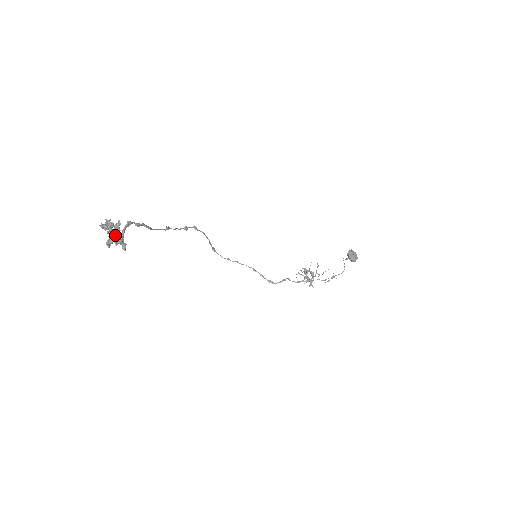
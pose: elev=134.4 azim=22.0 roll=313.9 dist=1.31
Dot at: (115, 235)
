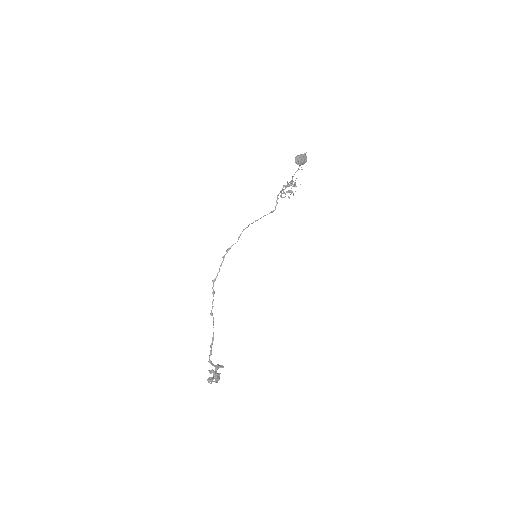
Dot at: (216, 377)
